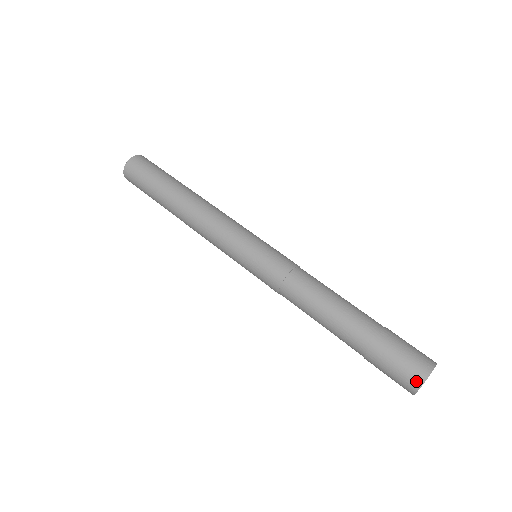
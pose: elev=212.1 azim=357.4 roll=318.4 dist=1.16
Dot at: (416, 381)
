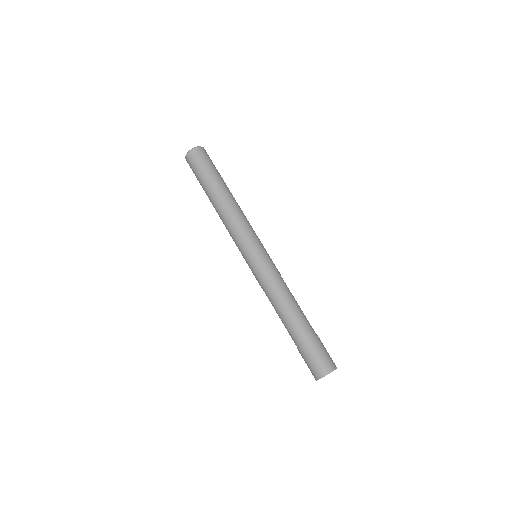
Dot at: (328, 369)
